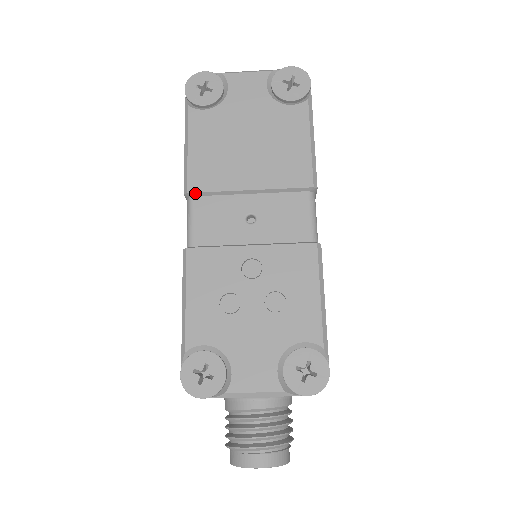
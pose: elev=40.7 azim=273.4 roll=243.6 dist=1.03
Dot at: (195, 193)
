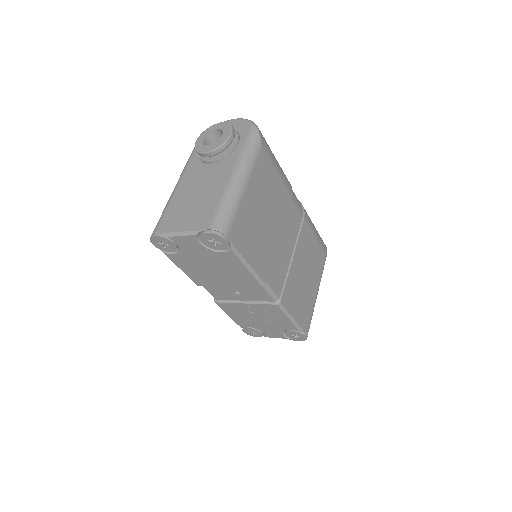
Dot at: (201, 285)
